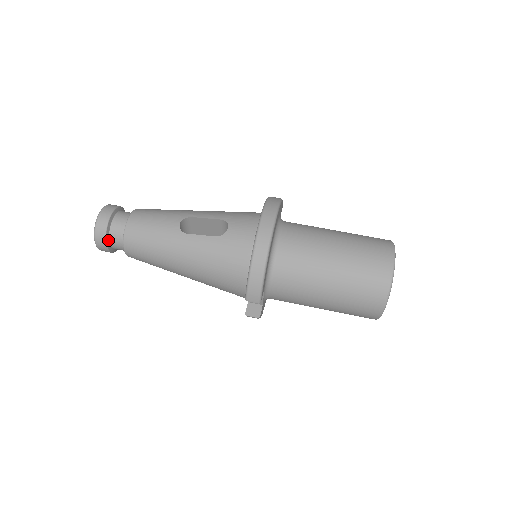
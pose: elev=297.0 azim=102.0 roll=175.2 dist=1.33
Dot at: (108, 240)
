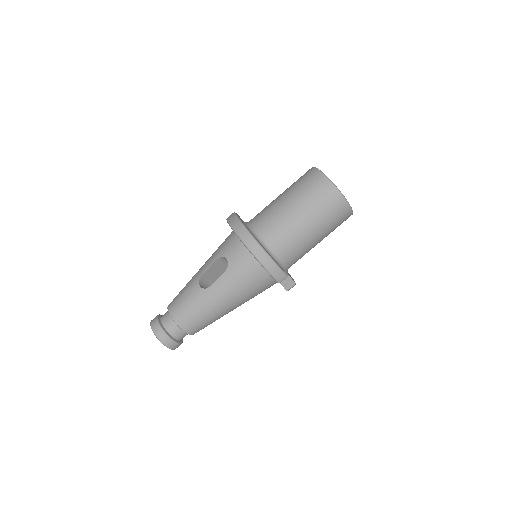
Dot at: (173, 339)
